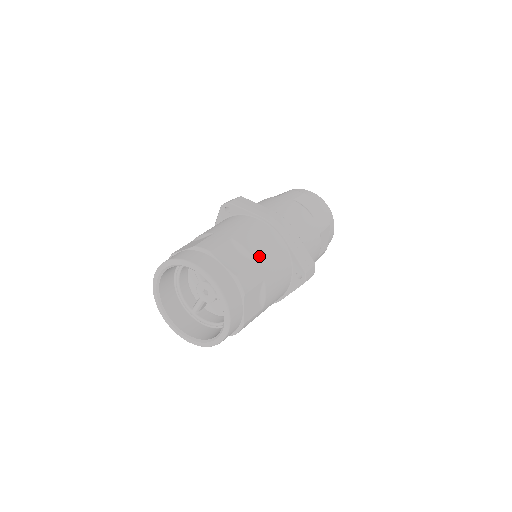
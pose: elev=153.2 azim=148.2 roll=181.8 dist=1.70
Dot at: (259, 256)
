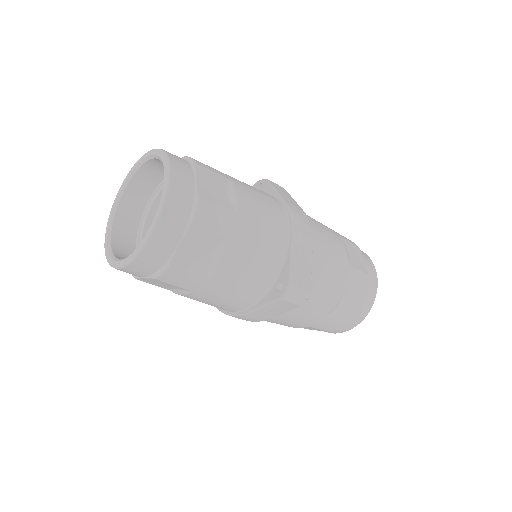
Dot at: (246, 214)
